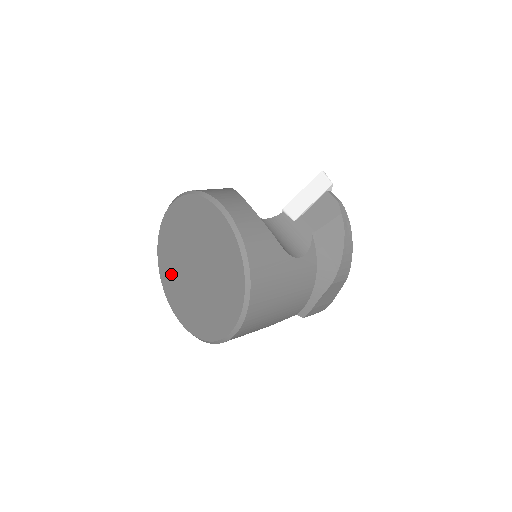
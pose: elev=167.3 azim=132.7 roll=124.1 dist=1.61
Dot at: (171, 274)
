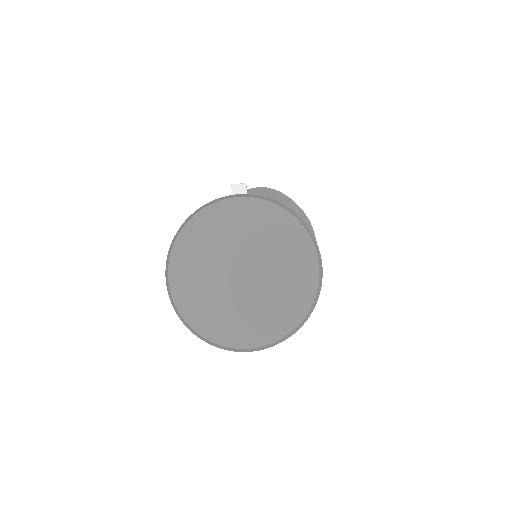
Dot at: (221, 318)
